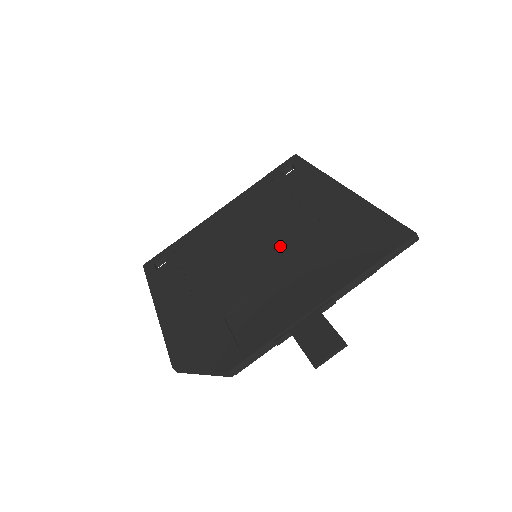
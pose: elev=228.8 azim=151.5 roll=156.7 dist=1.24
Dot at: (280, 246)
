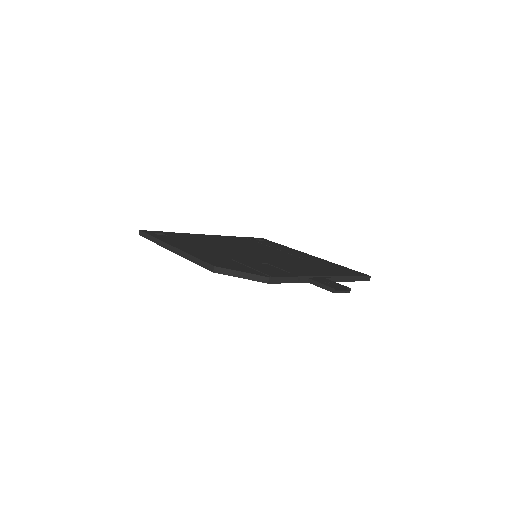
Dot at: (277, 257)
